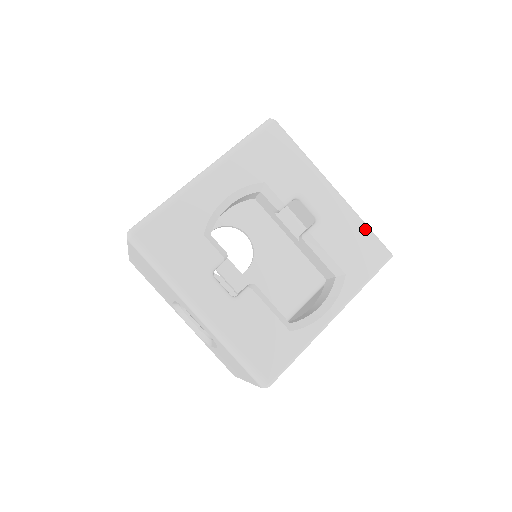
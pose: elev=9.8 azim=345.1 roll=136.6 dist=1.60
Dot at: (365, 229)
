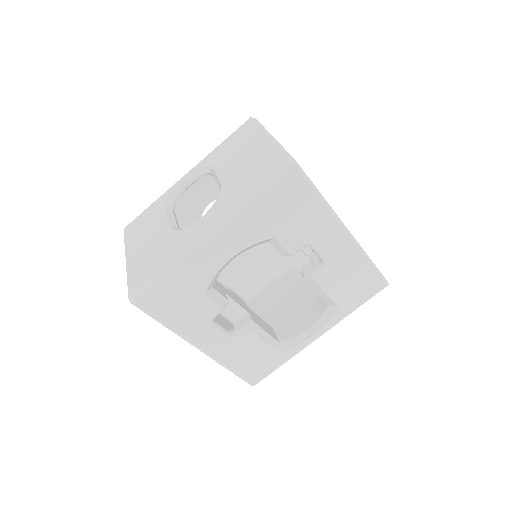
Dot at: (369, 268)
